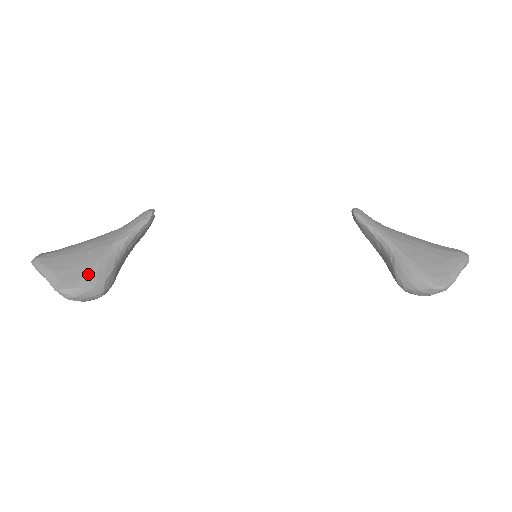
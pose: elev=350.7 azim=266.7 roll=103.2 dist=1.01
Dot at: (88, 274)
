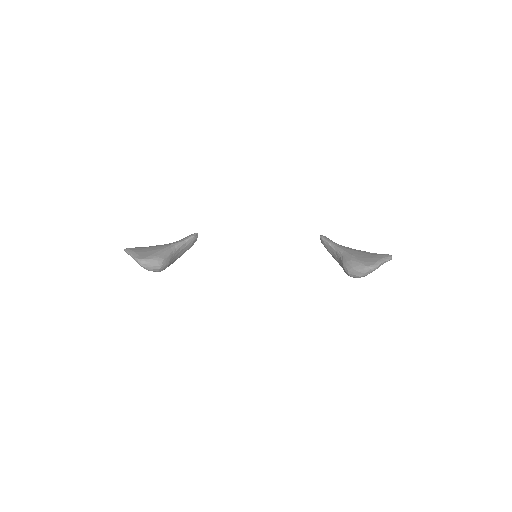
Dot at: (155, 254)
